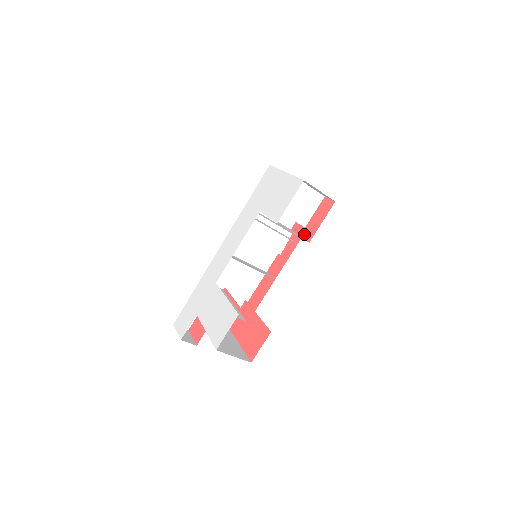
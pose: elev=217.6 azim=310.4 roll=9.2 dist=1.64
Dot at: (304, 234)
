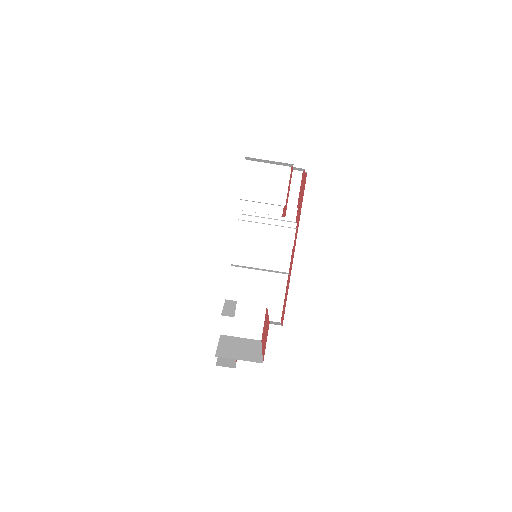
Dot at: (284, 212)
